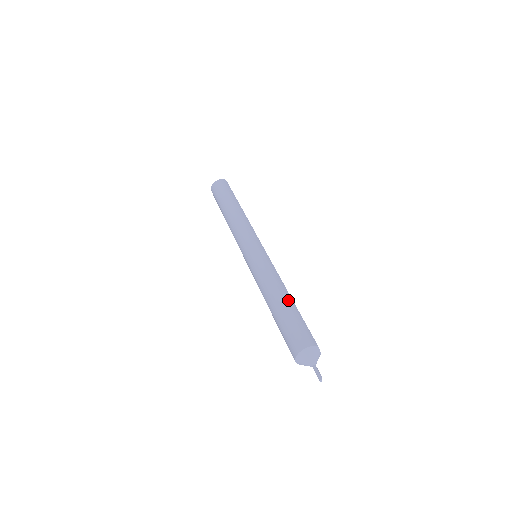
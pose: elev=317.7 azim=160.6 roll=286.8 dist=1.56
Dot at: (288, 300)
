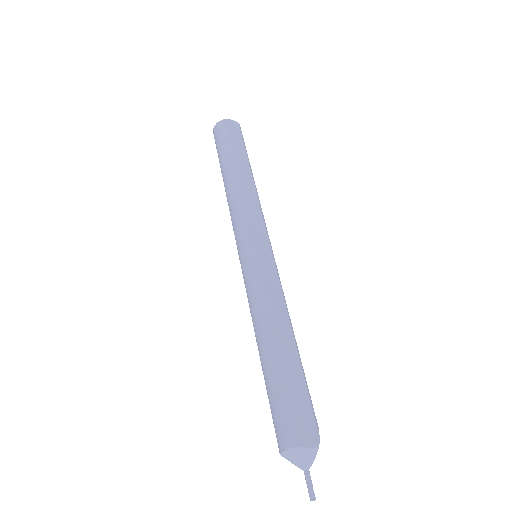
Dot at: (270, 355)
